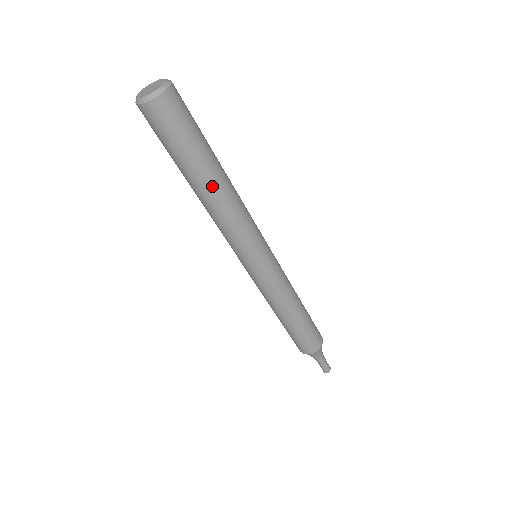
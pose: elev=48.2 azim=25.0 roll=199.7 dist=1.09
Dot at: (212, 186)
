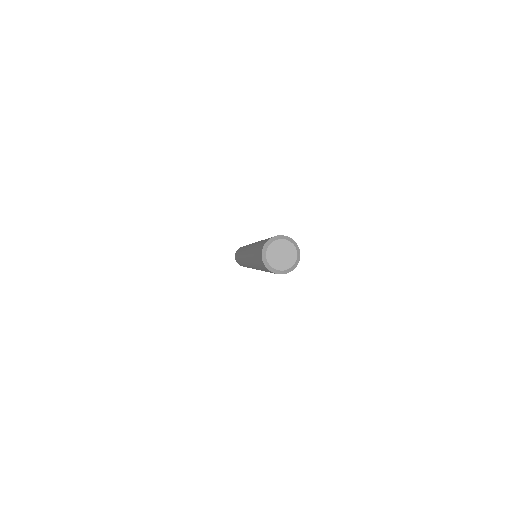
Dot at: occluded
